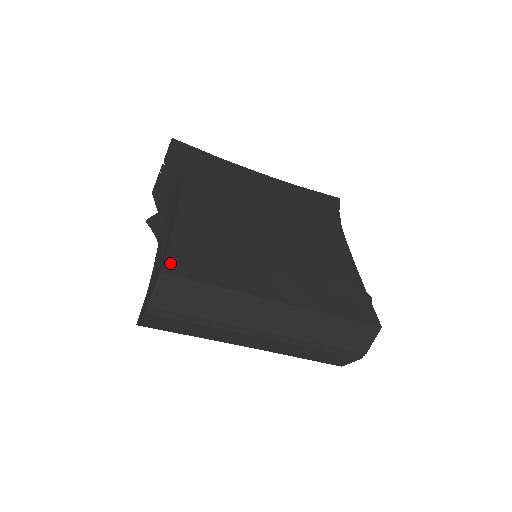
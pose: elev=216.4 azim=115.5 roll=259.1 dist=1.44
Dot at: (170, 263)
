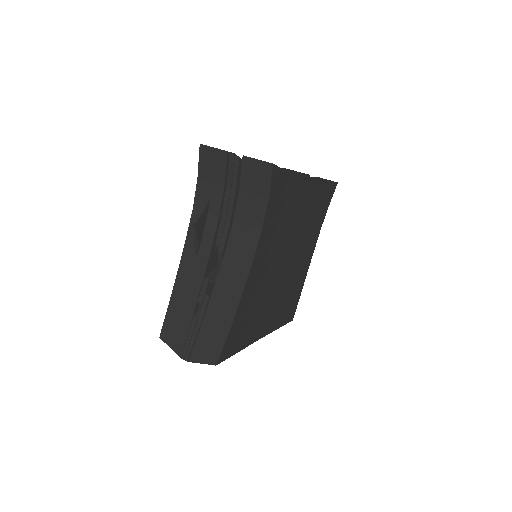
Dot at: (223, 353)
